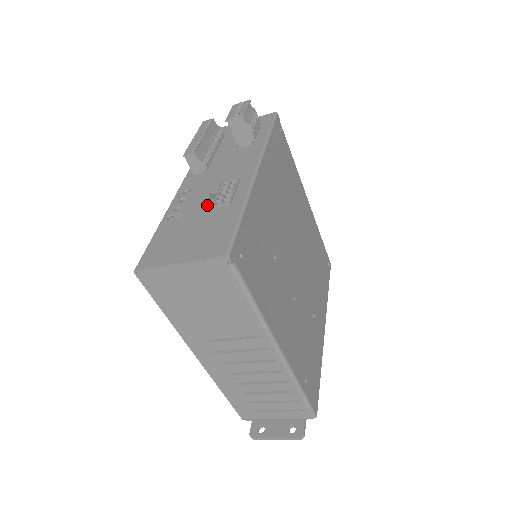
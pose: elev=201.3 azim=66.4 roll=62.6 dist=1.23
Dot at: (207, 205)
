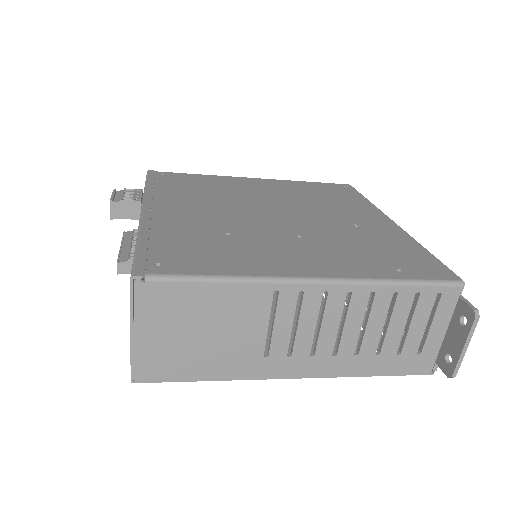
Dot at: occluded
